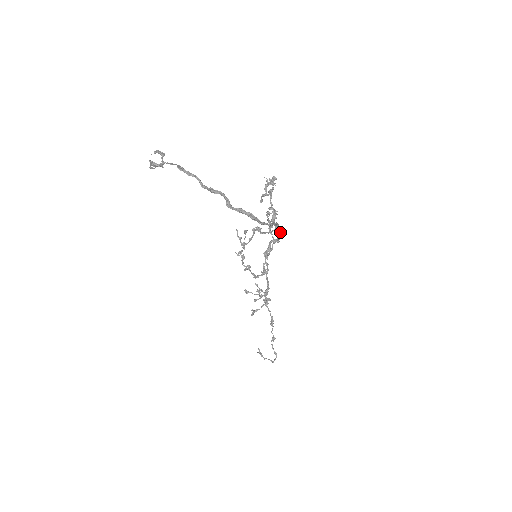
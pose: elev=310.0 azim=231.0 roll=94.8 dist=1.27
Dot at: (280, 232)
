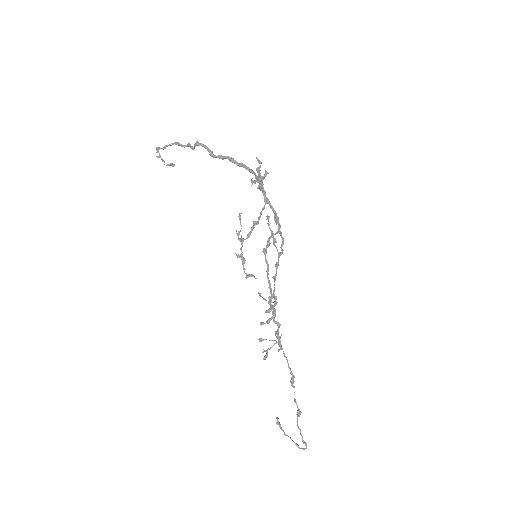
Dot at: (271, 207)
